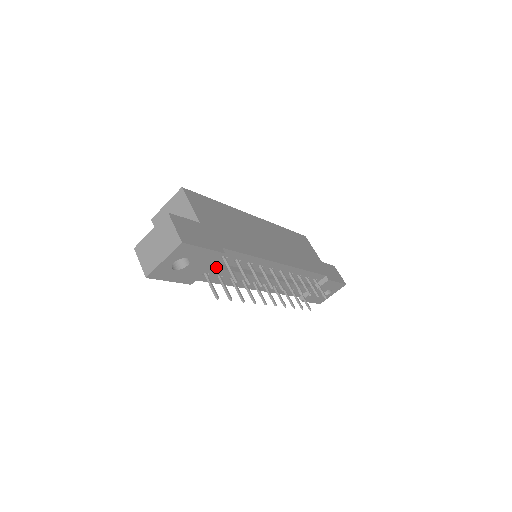
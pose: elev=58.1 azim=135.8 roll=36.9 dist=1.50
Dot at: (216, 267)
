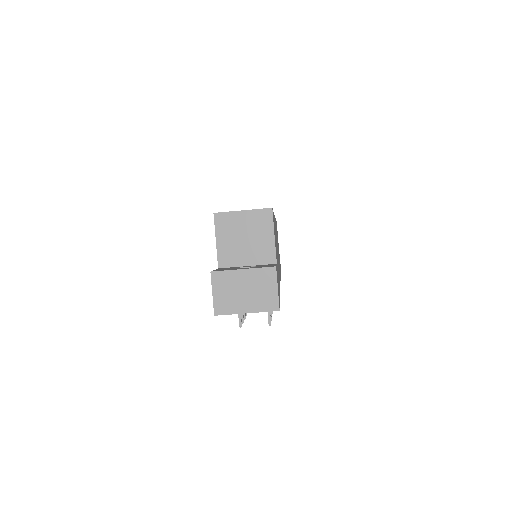
Dot at: occluded
